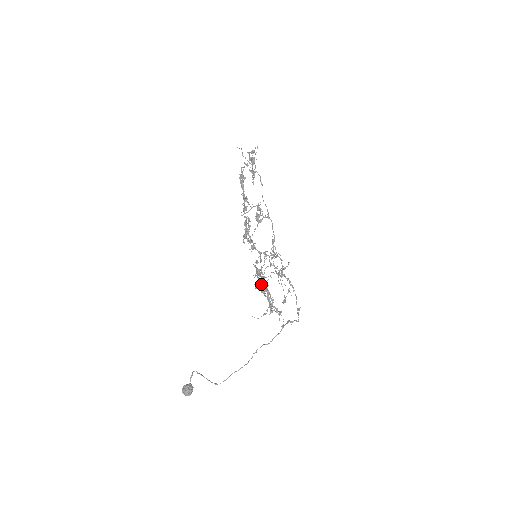
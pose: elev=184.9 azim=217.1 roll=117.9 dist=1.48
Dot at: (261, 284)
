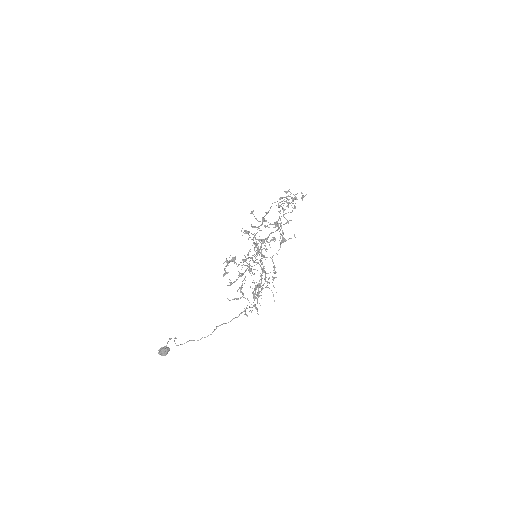
Dot at: occluded
